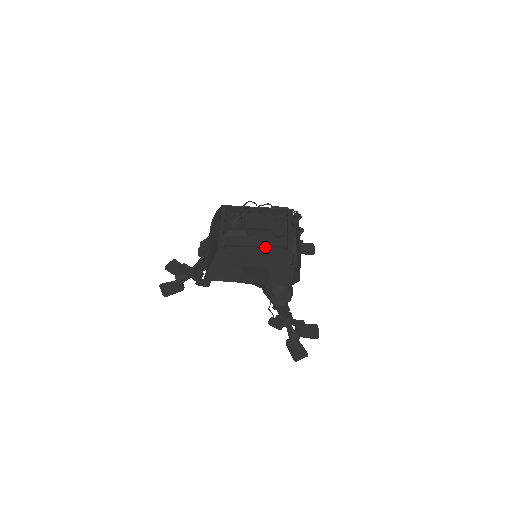
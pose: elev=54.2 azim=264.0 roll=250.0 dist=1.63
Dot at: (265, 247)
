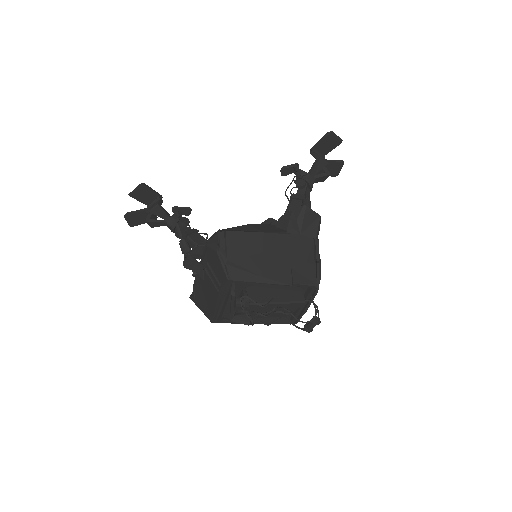
Dot at: occluded
